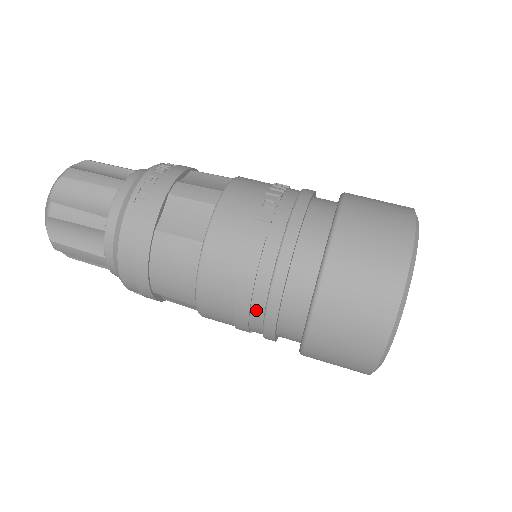
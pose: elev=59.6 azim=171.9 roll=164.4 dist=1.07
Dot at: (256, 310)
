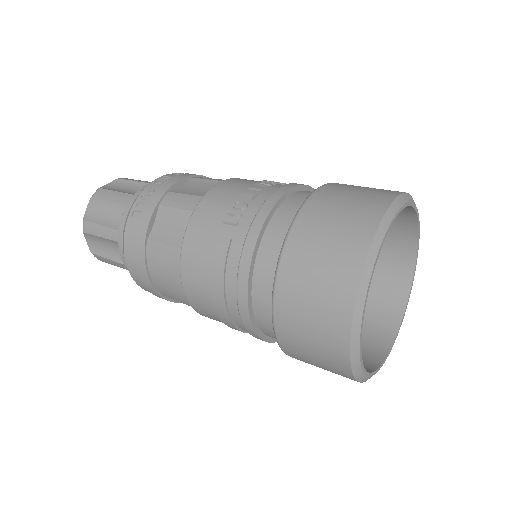
Dot at: (234, 313)
